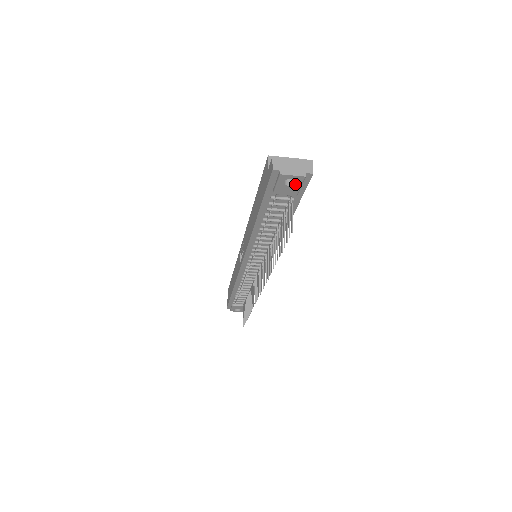
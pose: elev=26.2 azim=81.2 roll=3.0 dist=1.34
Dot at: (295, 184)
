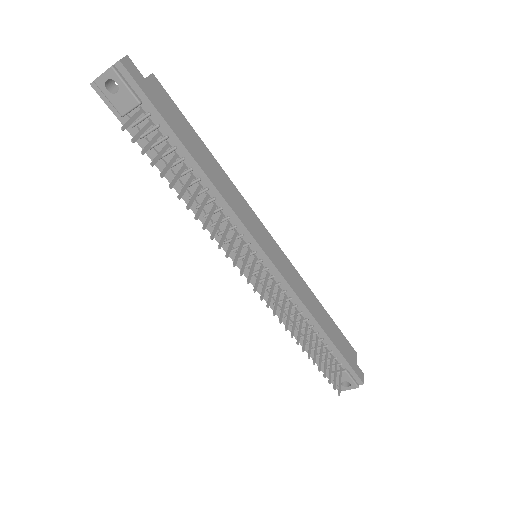
Dot at: (118, 86)
